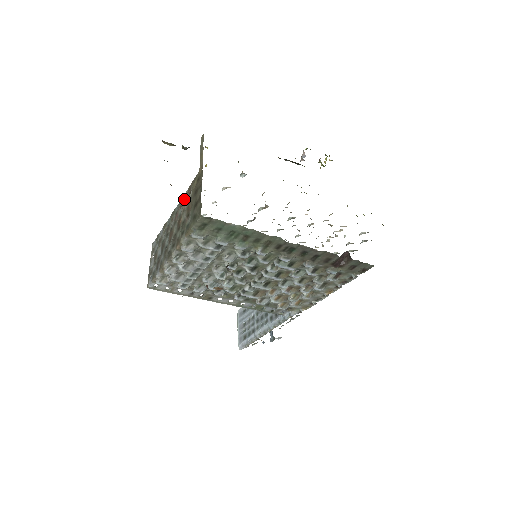
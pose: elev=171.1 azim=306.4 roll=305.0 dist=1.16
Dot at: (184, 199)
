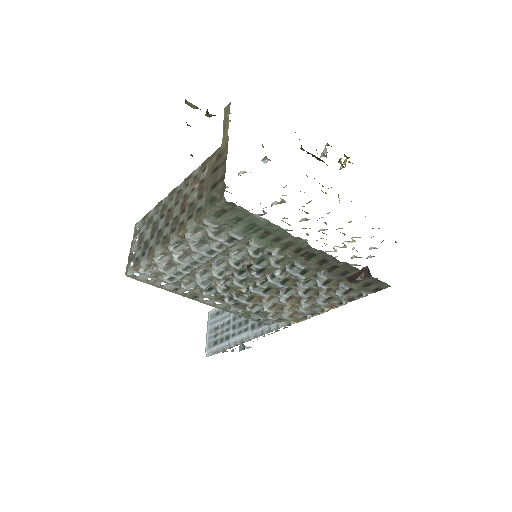
Dot at: (193, 177)
